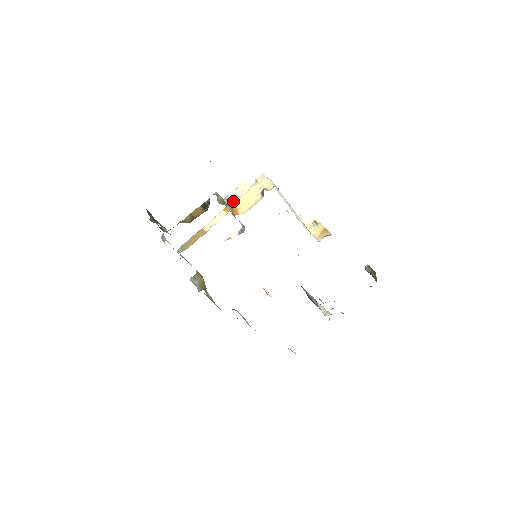
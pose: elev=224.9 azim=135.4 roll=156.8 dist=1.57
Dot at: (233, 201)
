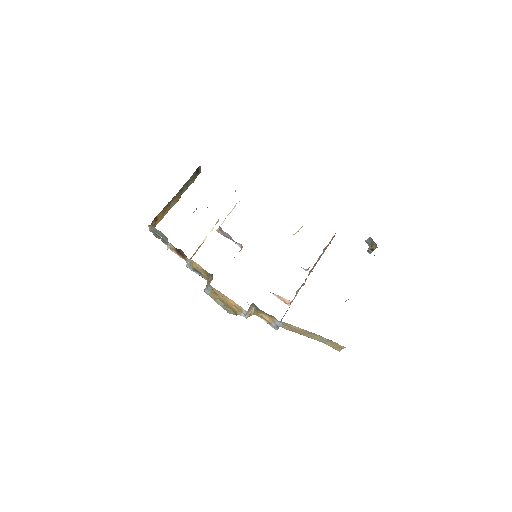
Dot at: occluded
